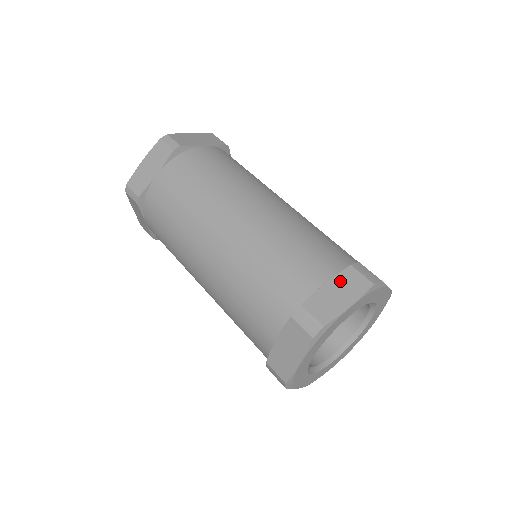
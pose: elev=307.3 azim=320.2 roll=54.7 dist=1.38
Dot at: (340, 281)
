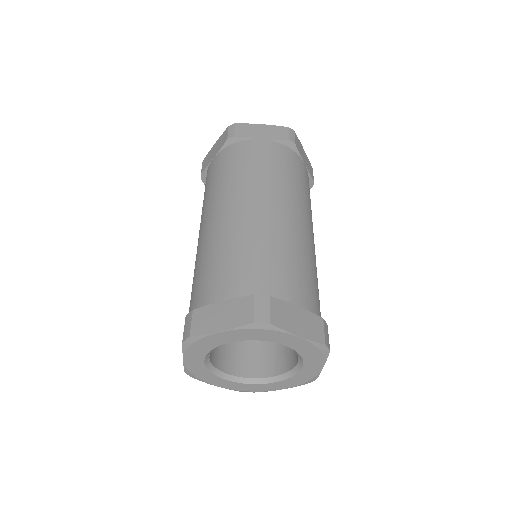
Dot at: (233, 305)
